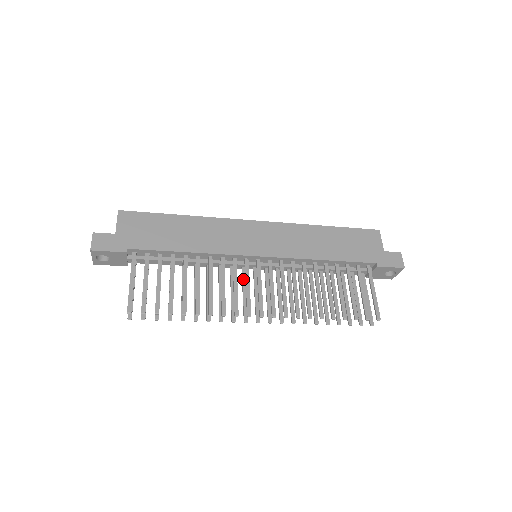
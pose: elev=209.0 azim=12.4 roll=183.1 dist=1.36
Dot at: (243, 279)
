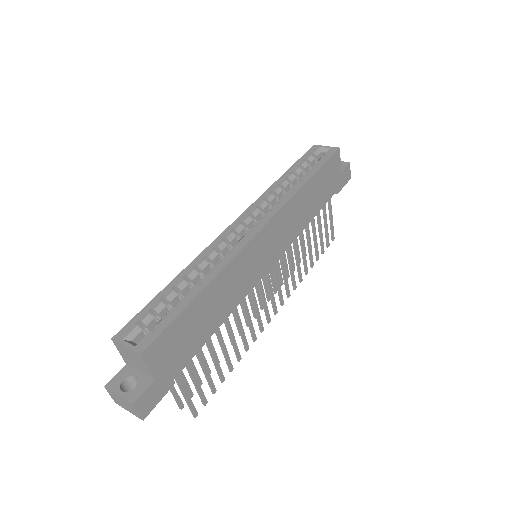
Dot at: occluded
